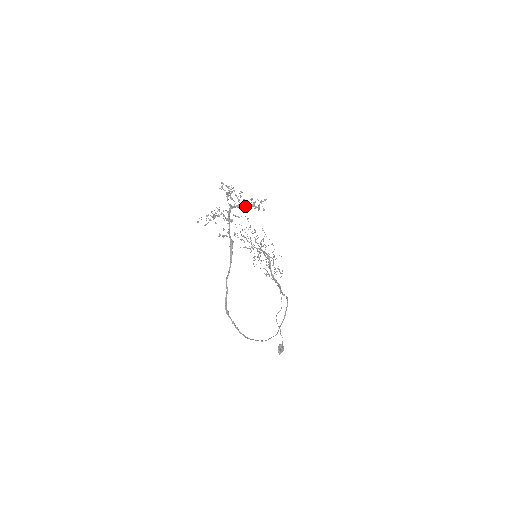
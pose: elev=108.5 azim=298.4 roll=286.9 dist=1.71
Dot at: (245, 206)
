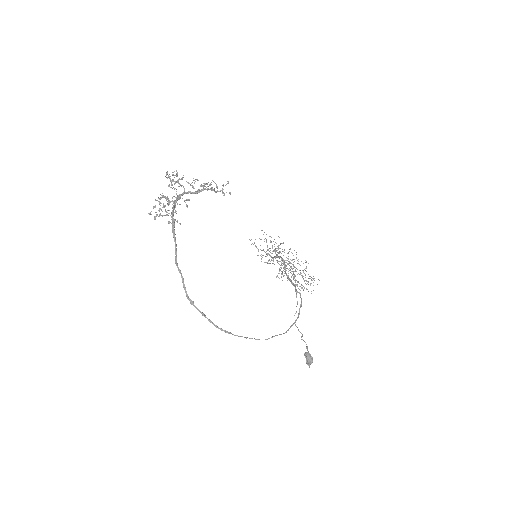
Dot at: (200, 190)
